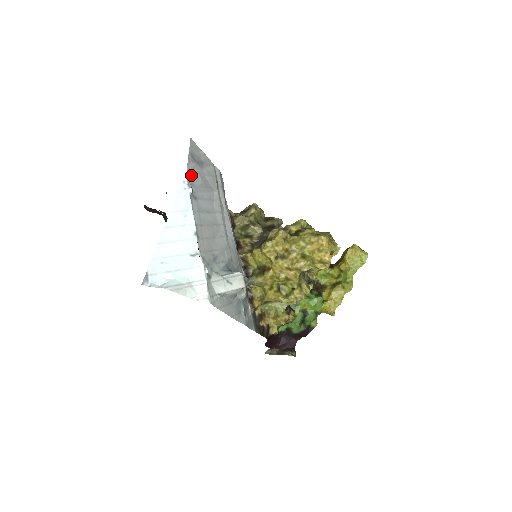
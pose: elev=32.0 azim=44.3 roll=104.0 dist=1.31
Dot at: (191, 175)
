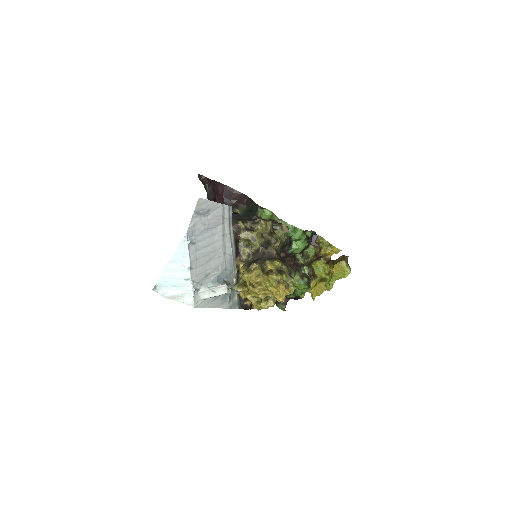
Dot at: (192, 229)
